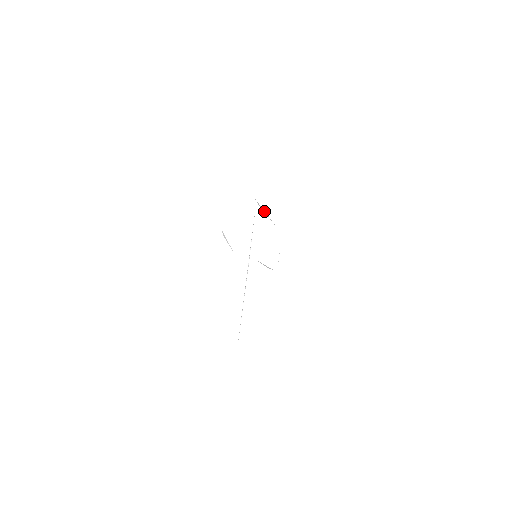
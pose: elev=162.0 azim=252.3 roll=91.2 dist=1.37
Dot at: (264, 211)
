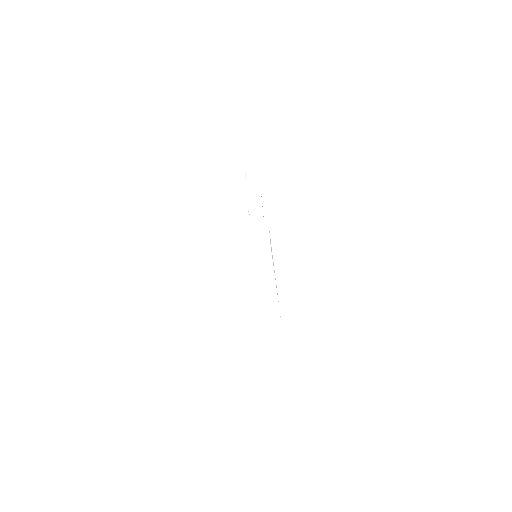
Dot at: (274, 274)
